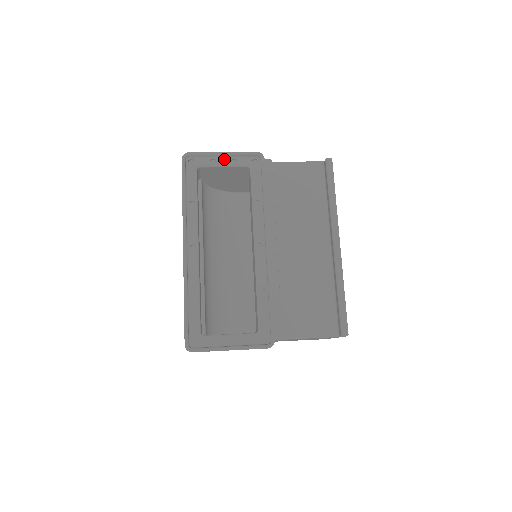
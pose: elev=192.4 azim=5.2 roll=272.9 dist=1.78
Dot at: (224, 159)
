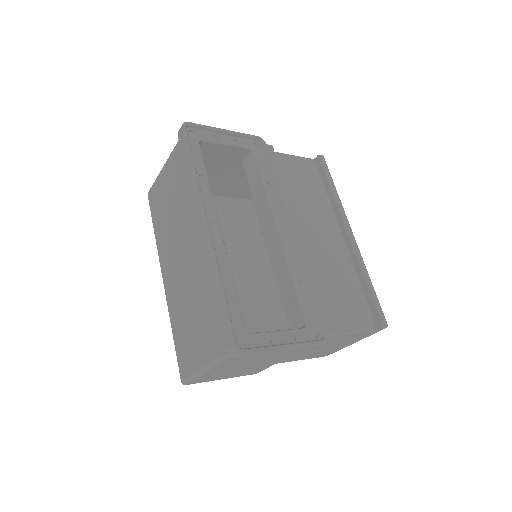
Dot at: (226, 137)
